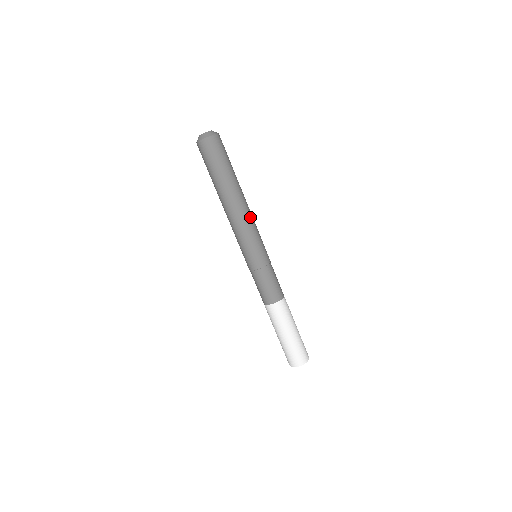
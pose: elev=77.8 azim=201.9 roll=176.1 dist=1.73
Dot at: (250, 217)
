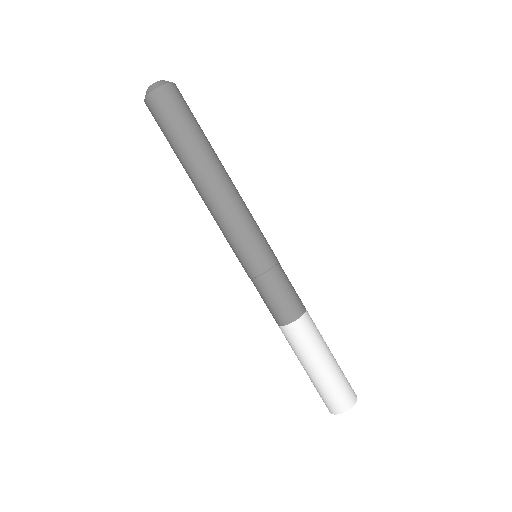
Dot at: (239, 198)
